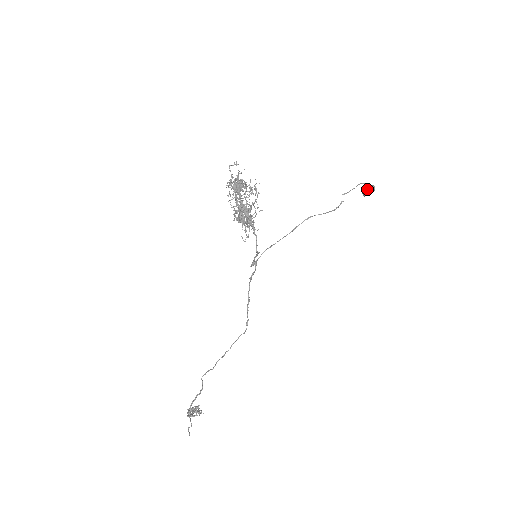
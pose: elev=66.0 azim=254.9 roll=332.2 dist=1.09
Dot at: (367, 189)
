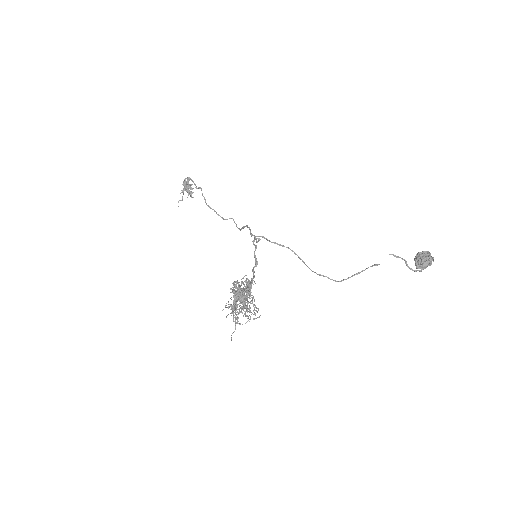
Dot at: (417, 268)
